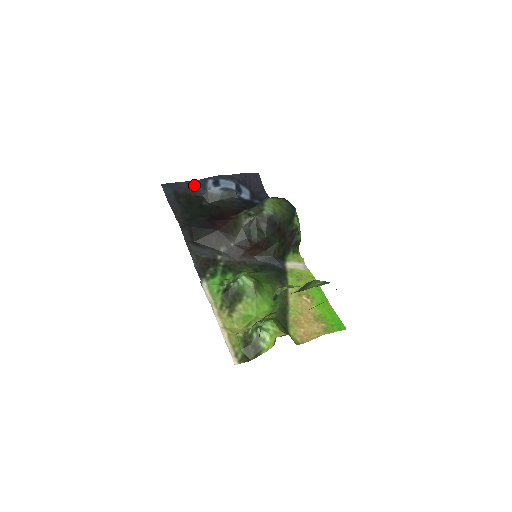
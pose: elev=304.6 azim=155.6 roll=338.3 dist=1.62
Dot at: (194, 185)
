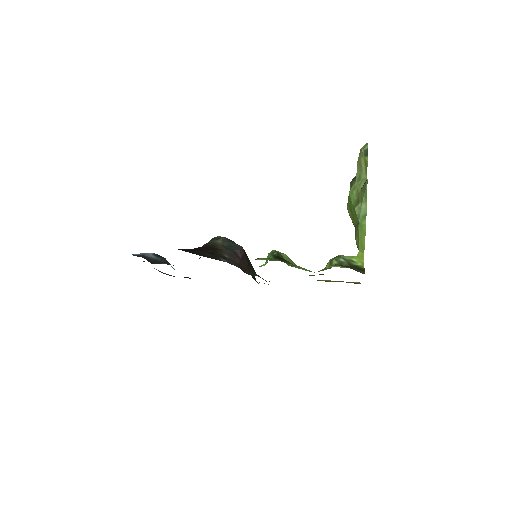
Dot at: occluded
